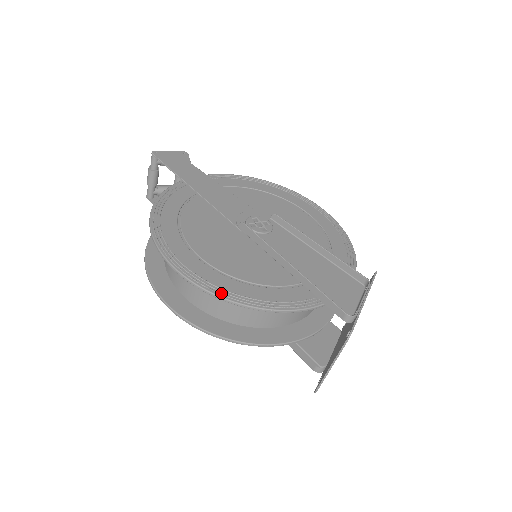
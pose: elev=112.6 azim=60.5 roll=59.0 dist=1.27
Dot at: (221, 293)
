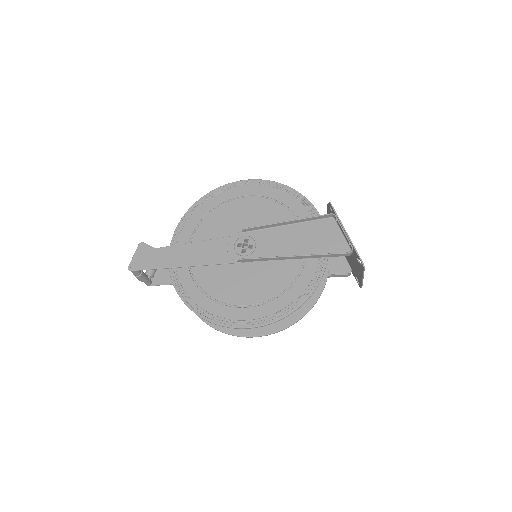
Dot at: (285, 313)
